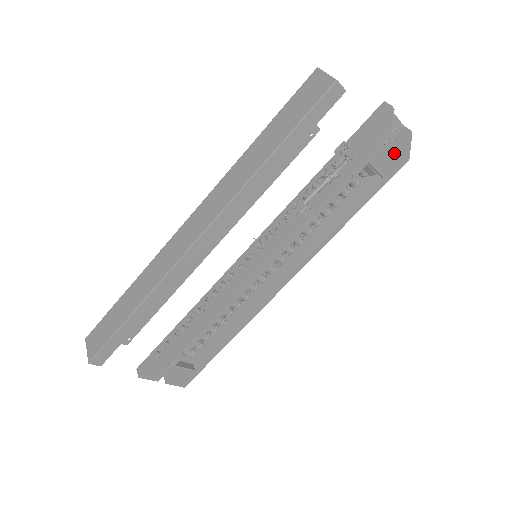
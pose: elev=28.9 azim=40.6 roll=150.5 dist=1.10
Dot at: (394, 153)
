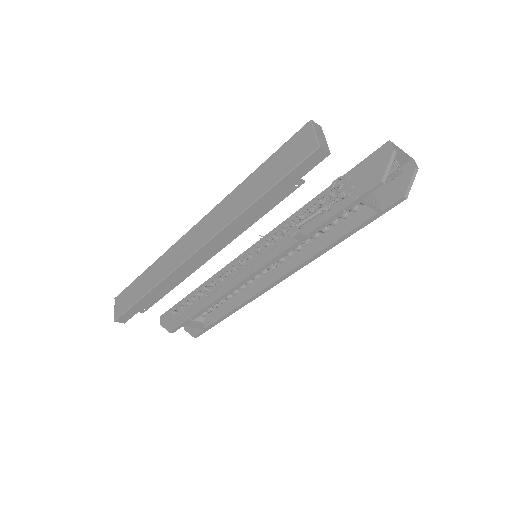
Dot at: (395, 187)
